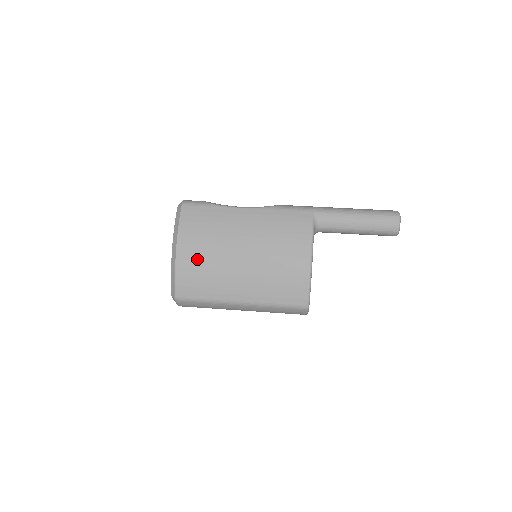
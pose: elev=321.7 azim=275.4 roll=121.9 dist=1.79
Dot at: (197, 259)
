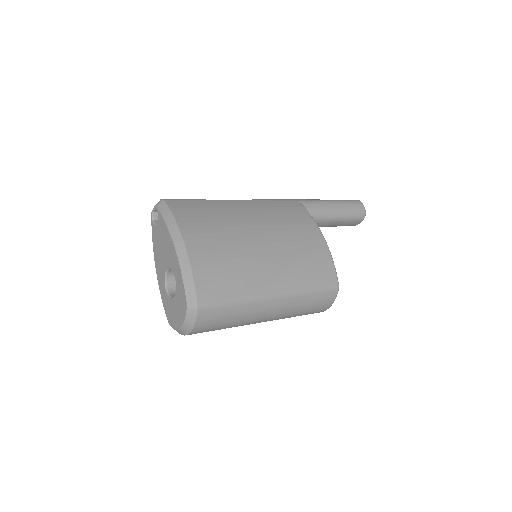
Dot at: (213, 247)
